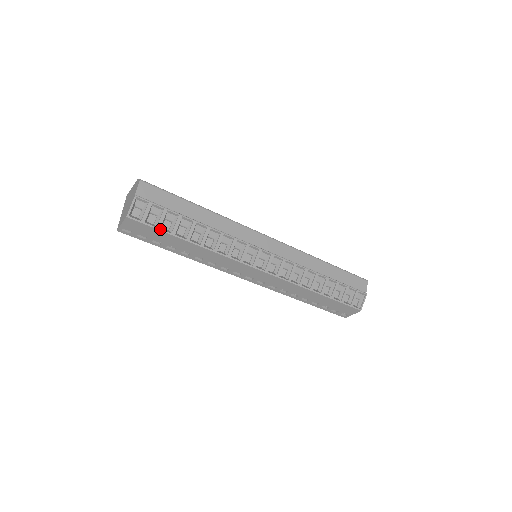
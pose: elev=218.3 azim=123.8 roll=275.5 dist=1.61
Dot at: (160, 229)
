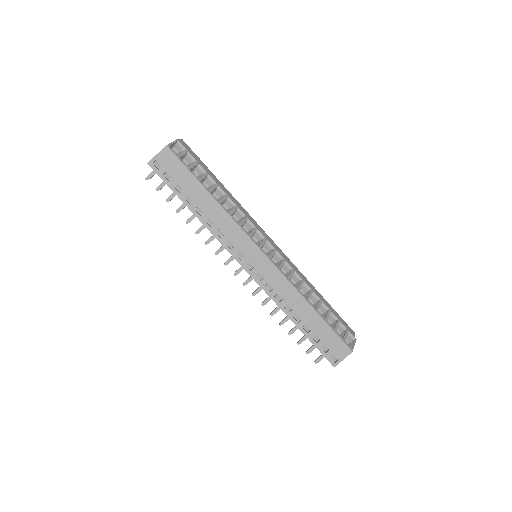
Dot at: (189, 170)
